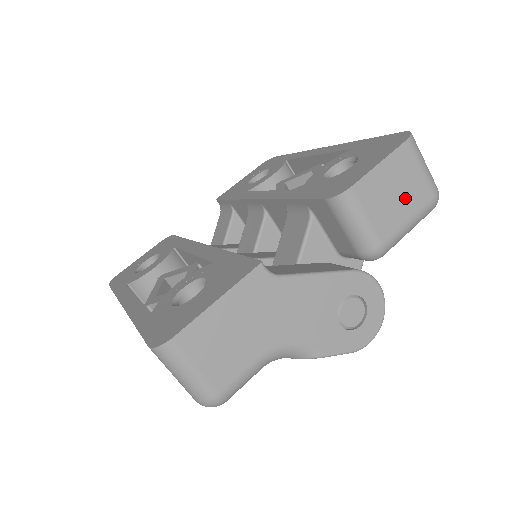
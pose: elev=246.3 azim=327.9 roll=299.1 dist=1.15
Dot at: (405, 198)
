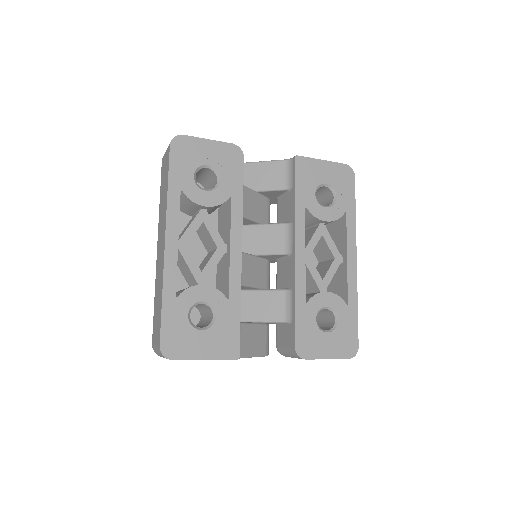
Dot at: occluded
